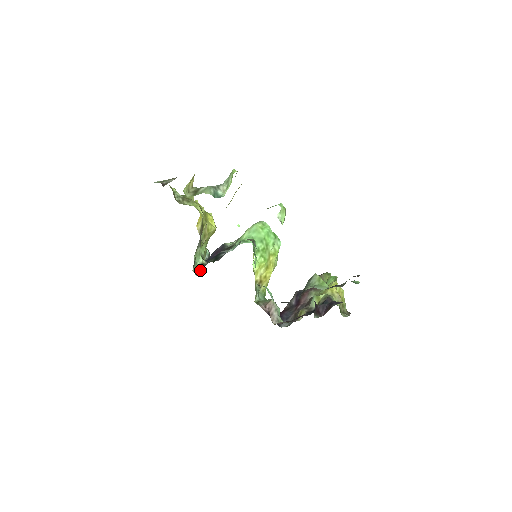
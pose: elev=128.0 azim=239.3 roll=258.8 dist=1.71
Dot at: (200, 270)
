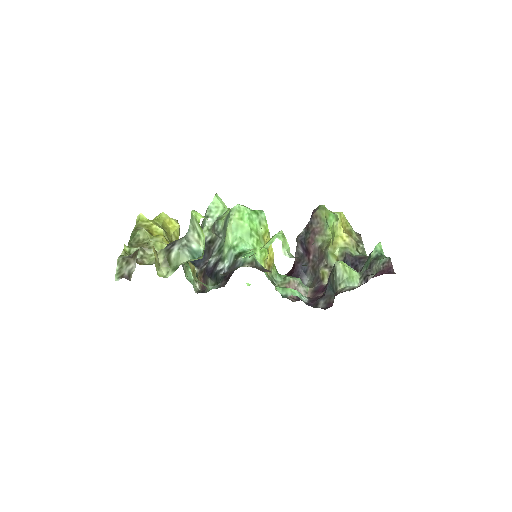
Dot at: occluded
